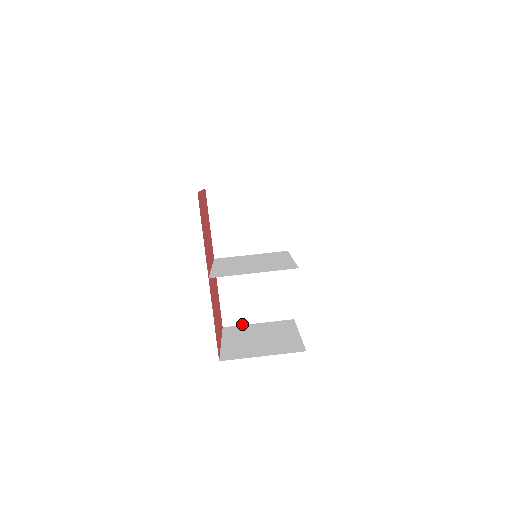
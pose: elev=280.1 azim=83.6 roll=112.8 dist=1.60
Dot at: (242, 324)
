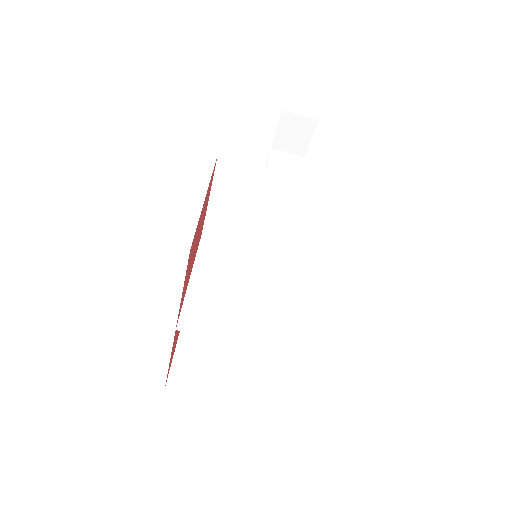
Dot at: occluded
